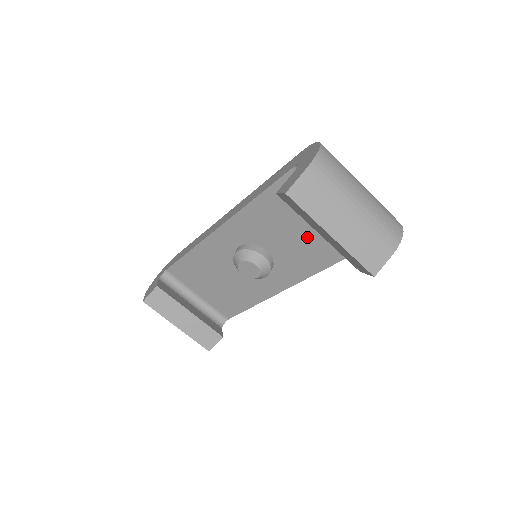
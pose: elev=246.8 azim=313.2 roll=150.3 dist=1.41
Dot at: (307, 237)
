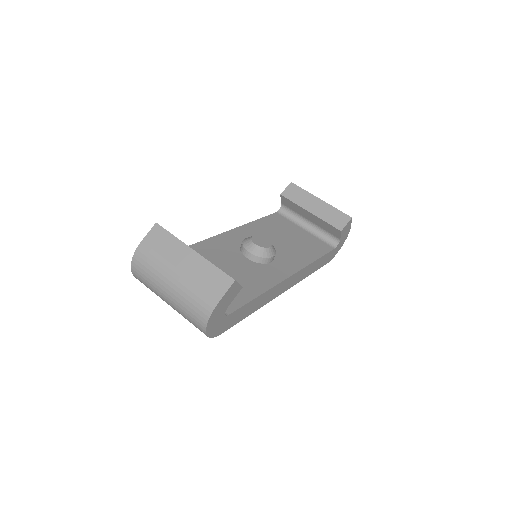
Dot at: (294, 242)
